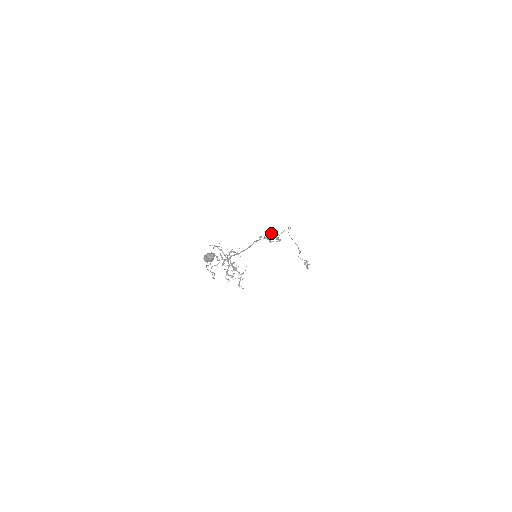
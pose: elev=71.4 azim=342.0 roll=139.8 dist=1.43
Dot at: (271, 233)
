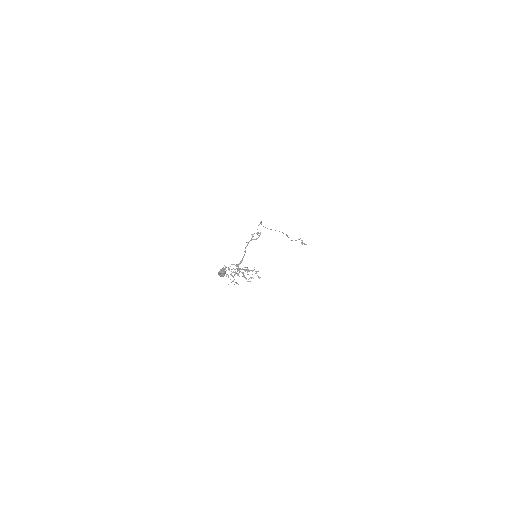
Dot at: (251, 234)
